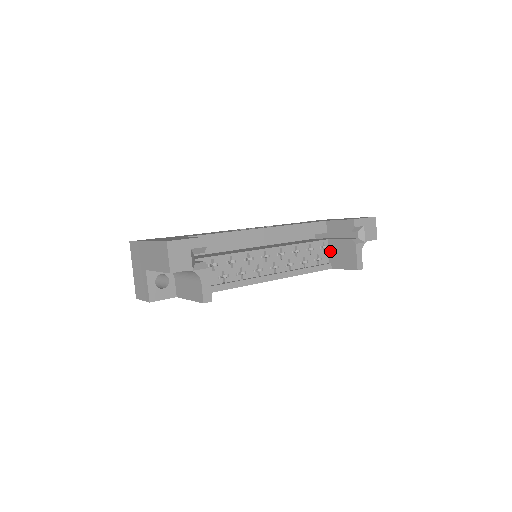
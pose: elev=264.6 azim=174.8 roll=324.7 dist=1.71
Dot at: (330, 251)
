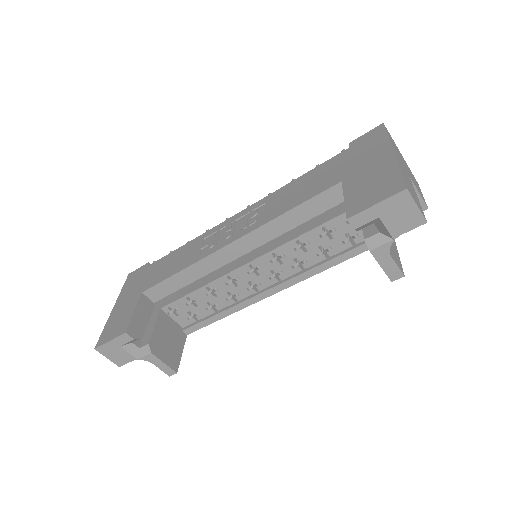
Dot at: occluded
